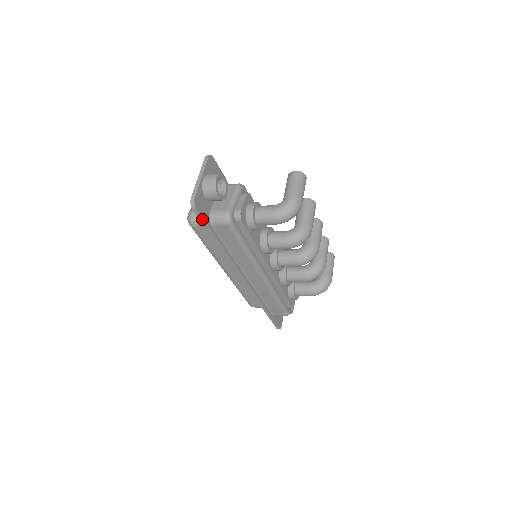
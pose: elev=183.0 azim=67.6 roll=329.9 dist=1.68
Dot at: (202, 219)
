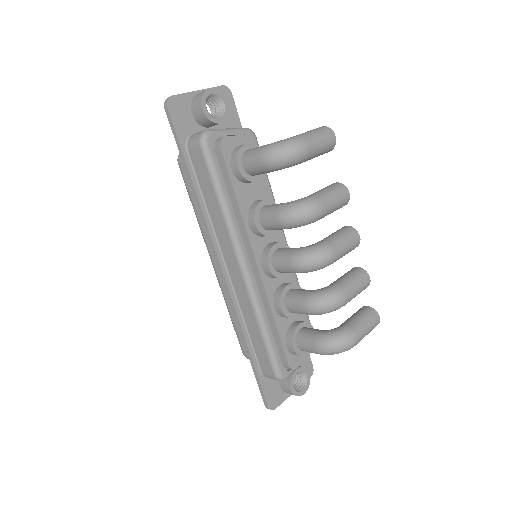
Dot at: (174, 129)
